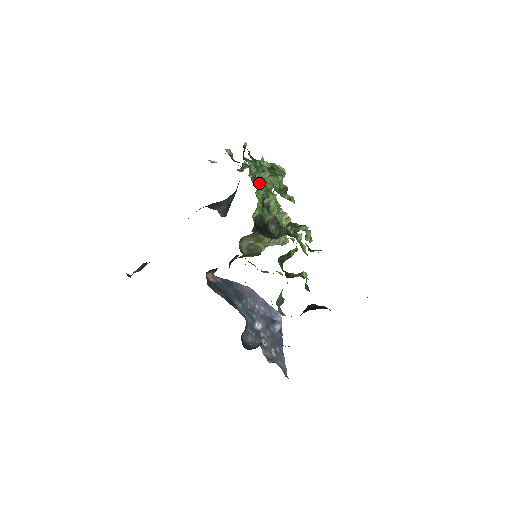
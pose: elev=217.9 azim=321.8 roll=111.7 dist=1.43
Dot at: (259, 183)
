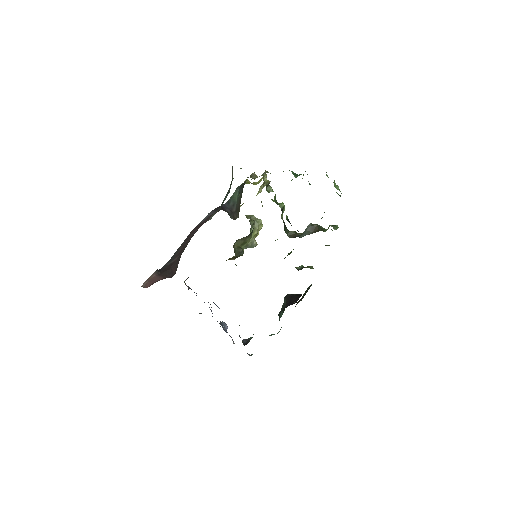
Dot at: (270, 191)
